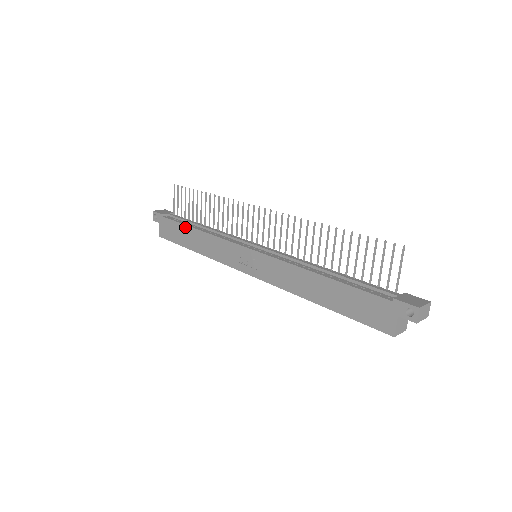
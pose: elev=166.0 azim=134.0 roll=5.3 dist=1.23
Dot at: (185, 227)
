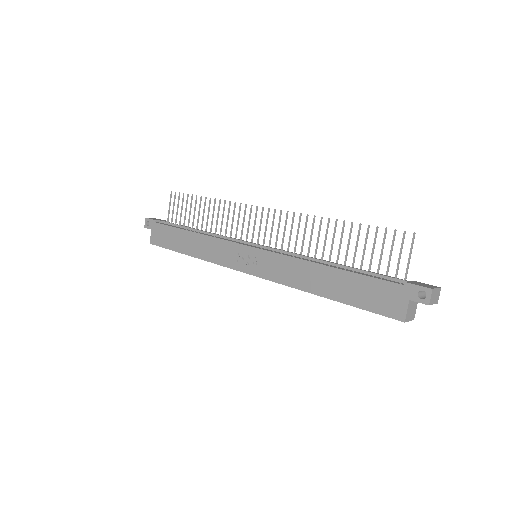
Dot at: (181, 231)
